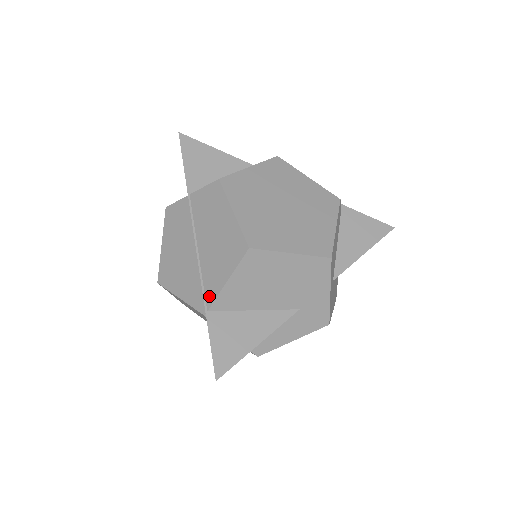
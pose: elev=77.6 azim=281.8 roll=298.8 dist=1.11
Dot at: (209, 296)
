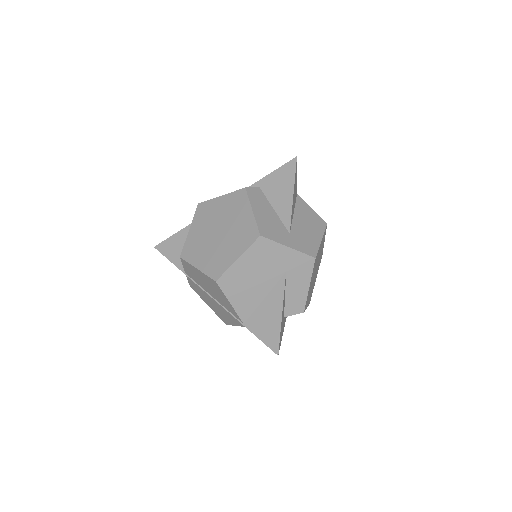
Dot at: (236, 316)
